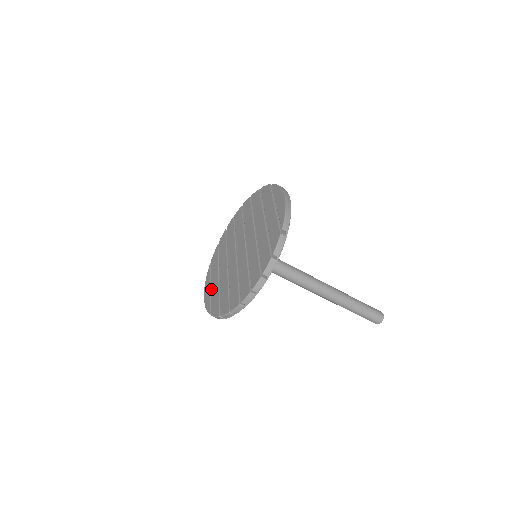
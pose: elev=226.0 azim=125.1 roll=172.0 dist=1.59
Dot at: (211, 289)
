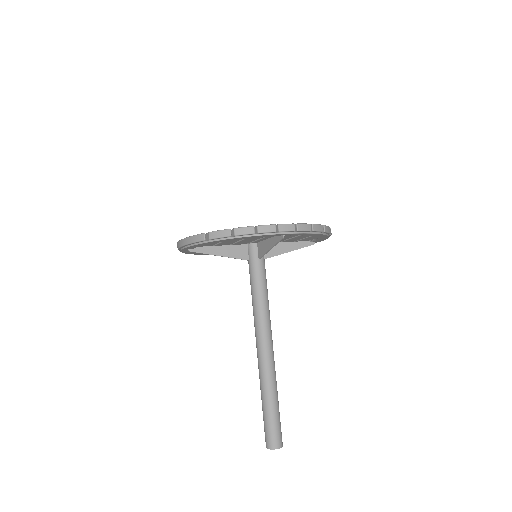
Dot at: occluded
